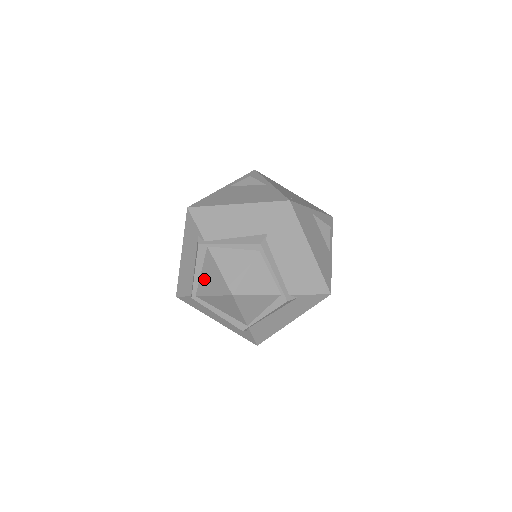
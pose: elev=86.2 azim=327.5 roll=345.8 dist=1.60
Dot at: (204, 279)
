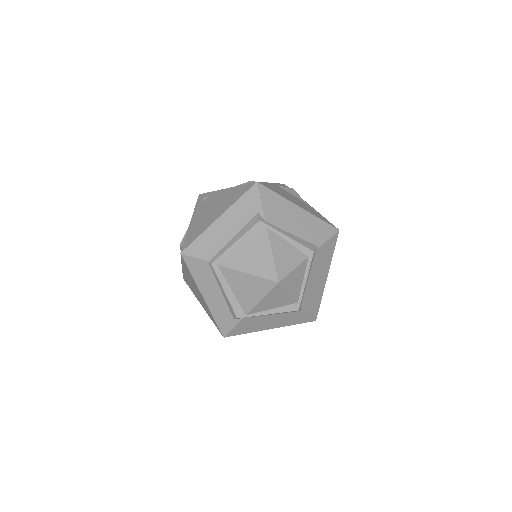
Dot at: (243, 253)
